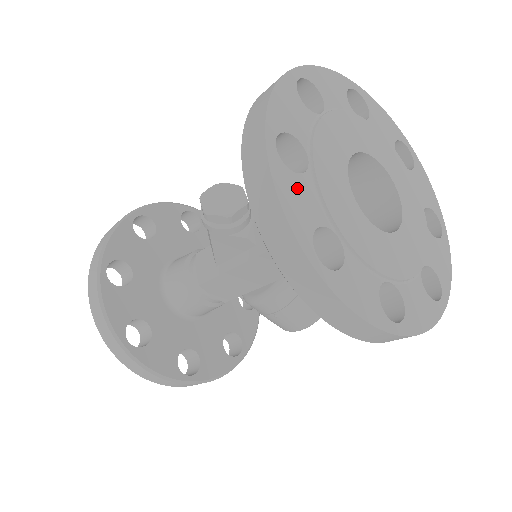
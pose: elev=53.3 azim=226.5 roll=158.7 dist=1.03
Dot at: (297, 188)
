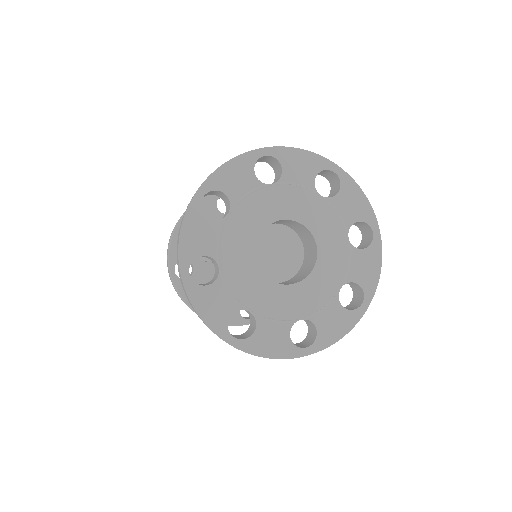
Dot at: (211, 296)
